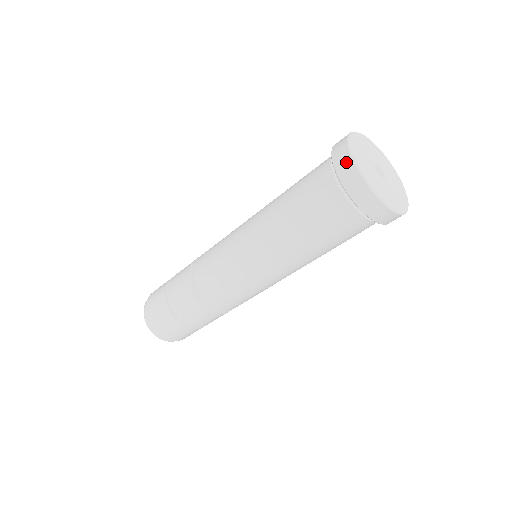
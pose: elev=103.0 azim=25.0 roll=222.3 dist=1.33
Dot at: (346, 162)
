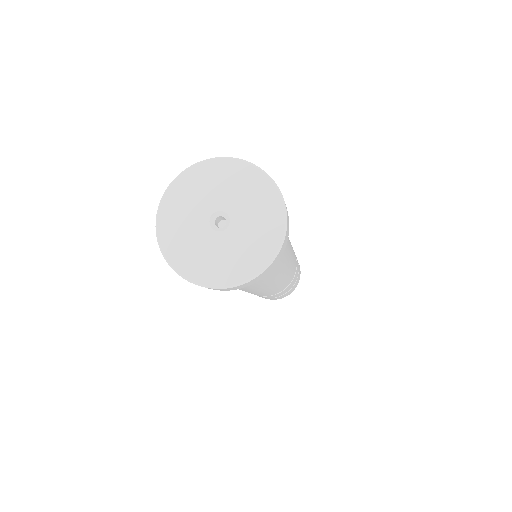
Dot at: occluded
